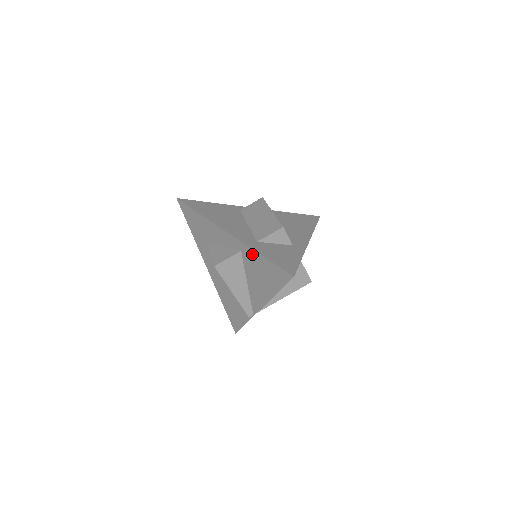
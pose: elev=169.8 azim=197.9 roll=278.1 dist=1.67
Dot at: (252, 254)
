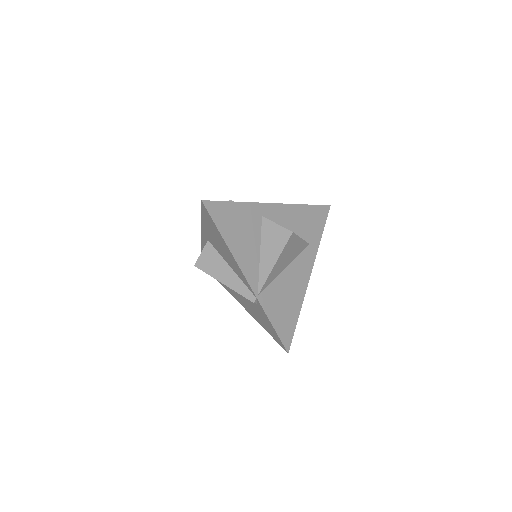
Dot at: (205, 230)
